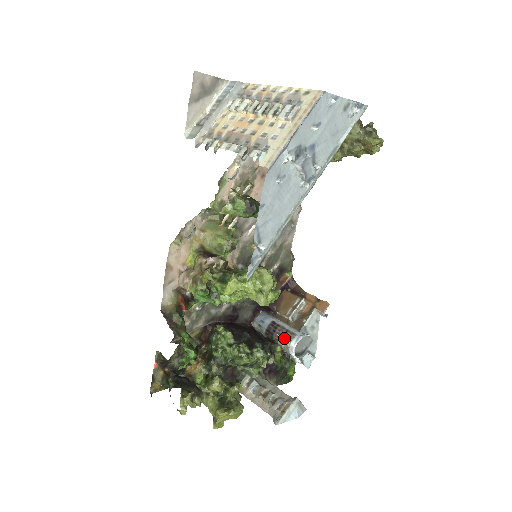
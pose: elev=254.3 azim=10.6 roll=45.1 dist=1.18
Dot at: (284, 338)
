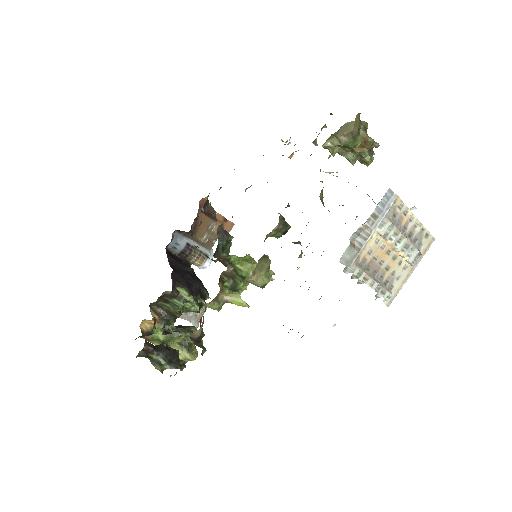
Dot at: (199, 260)
